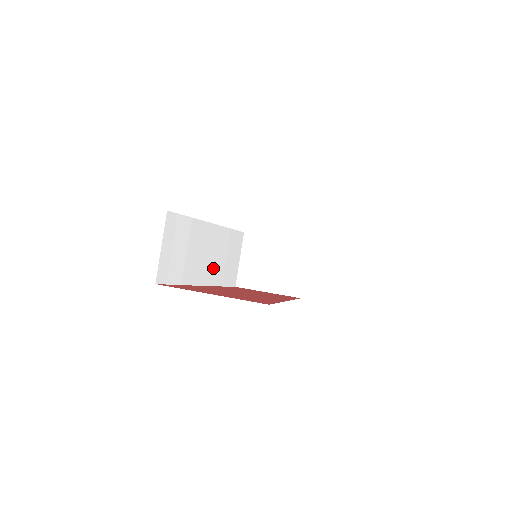
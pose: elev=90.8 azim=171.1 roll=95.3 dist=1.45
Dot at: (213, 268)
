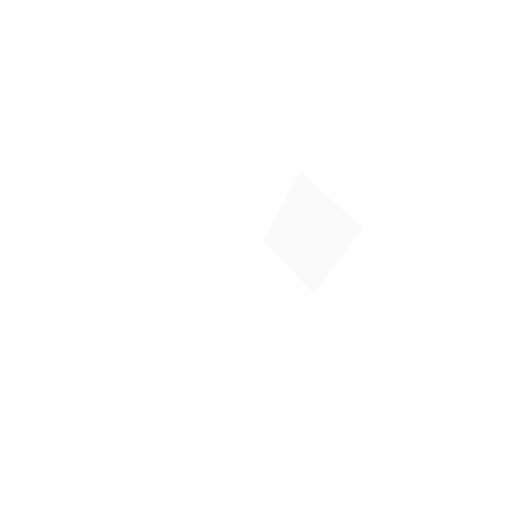
Dot at: (248, 312)
